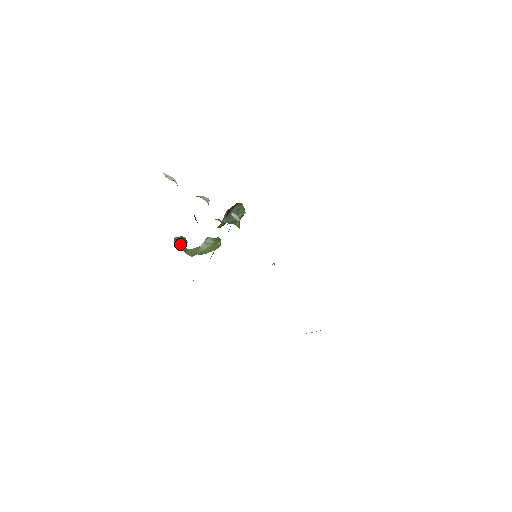
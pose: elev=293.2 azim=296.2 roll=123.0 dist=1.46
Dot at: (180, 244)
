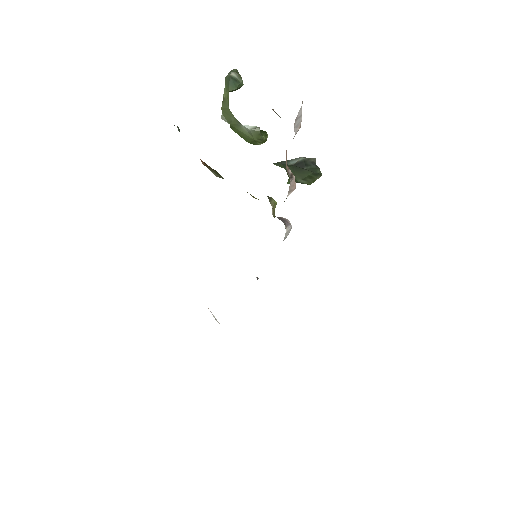
Dot at: (229, 90)
